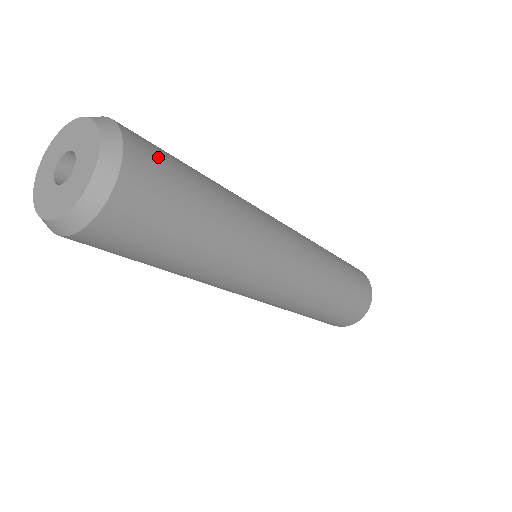
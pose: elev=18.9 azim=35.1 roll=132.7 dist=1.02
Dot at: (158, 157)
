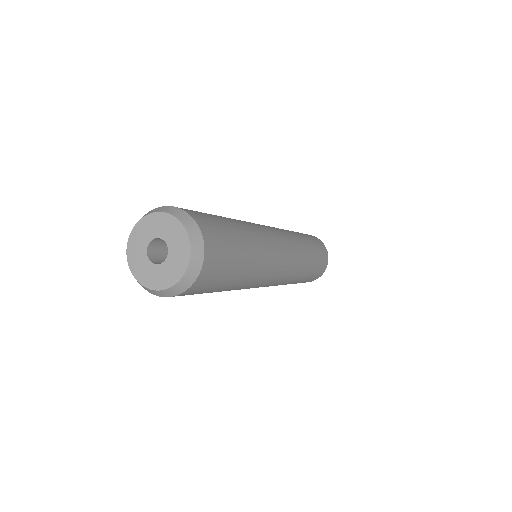
Dot at: (213, 225)
